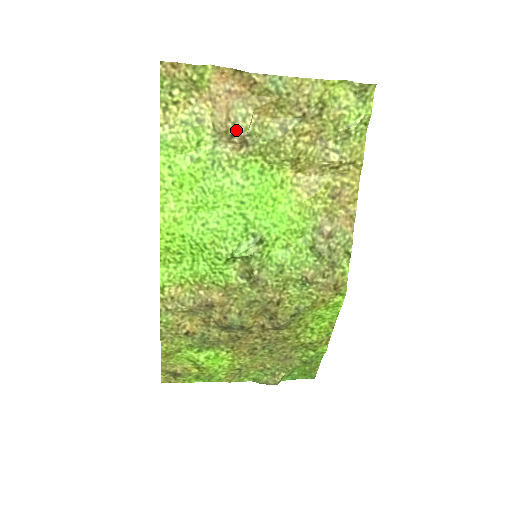
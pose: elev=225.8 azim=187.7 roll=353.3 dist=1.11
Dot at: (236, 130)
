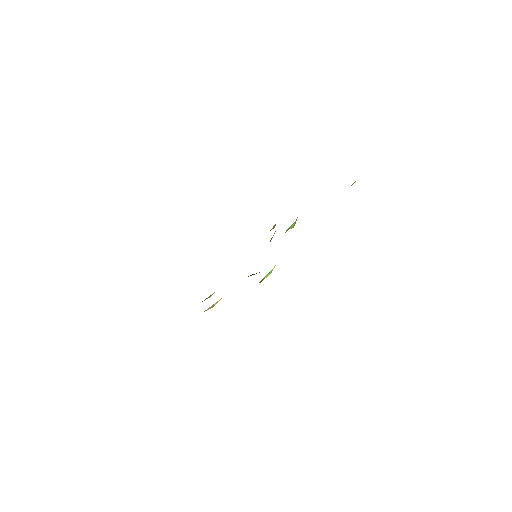
Dot at: occluded
